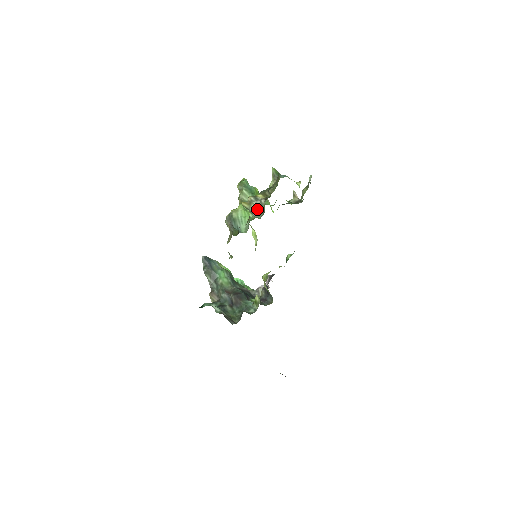
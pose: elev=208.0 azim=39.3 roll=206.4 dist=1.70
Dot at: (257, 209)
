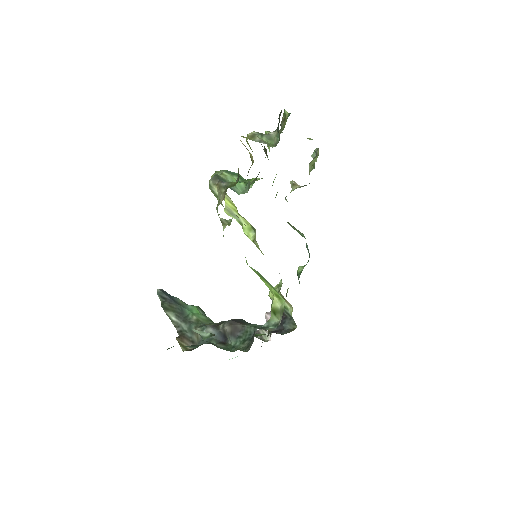
Dot at: (265, 142)
